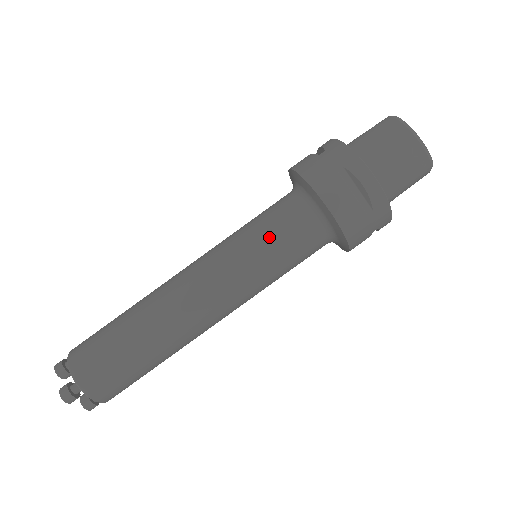
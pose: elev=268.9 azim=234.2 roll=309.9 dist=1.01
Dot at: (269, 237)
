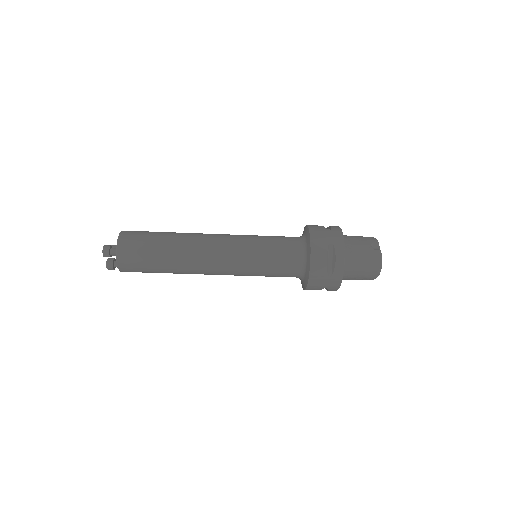
Dot at: (269, 276)
